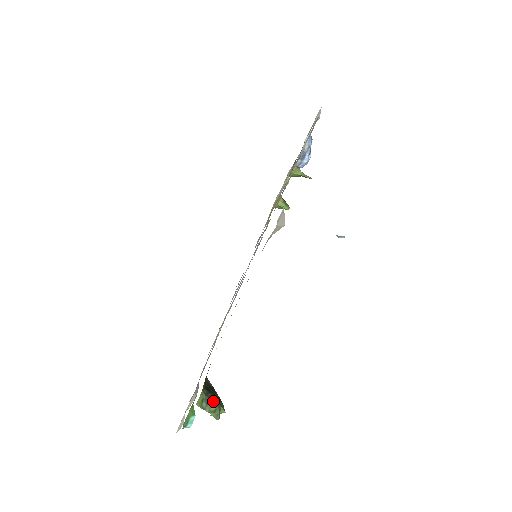
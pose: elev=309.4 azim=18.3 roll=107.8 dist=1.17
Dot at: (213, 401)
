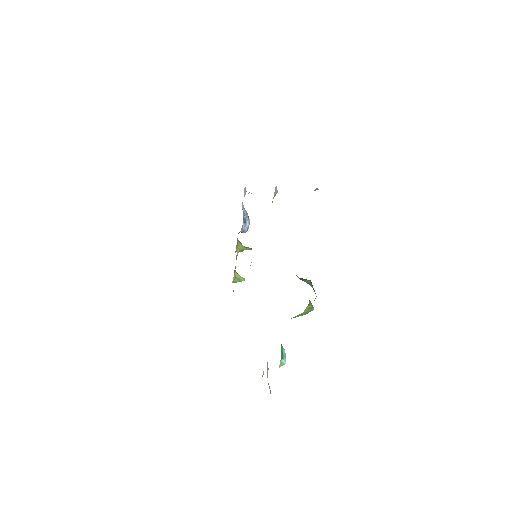
Dot at: (305, 279)
